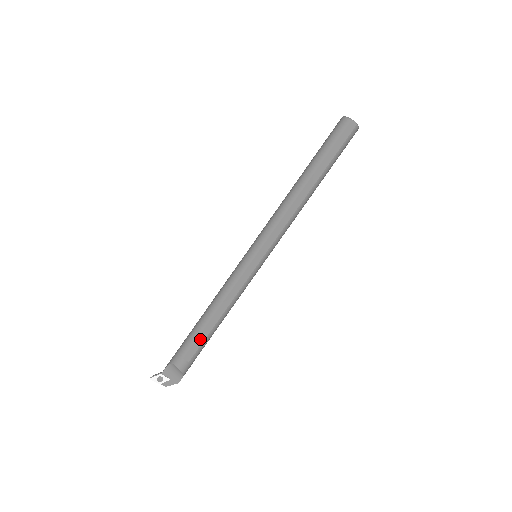
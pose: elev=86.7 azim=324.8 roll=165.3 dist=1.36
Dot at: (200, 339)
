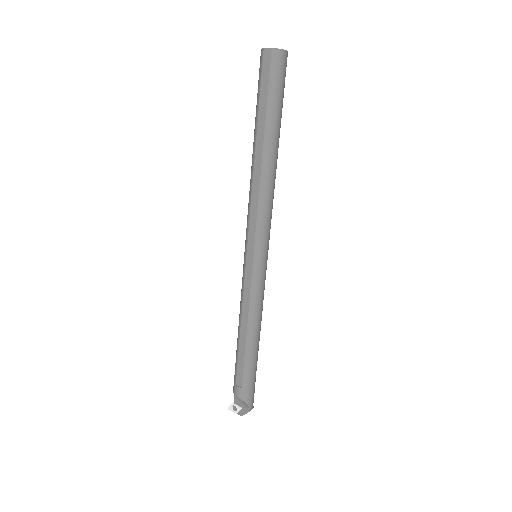
Dot at: (240, 362)
